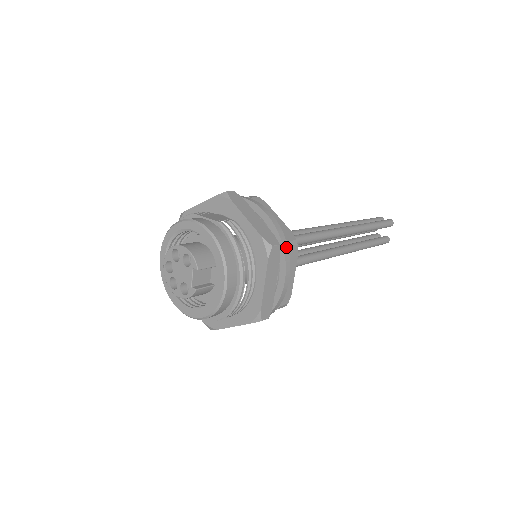
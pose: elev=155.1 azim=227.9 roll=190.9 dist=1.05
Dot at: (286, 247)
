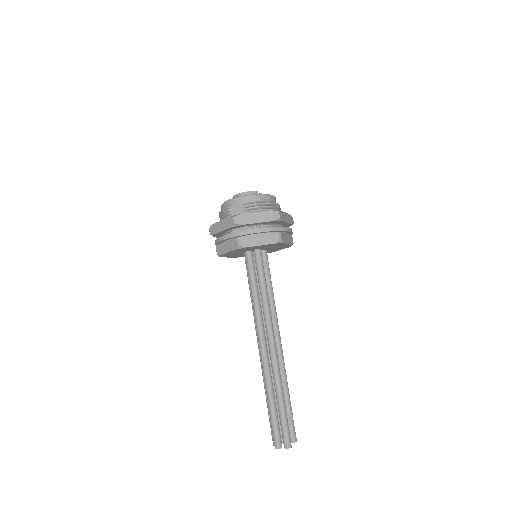
Dot at: occluded
